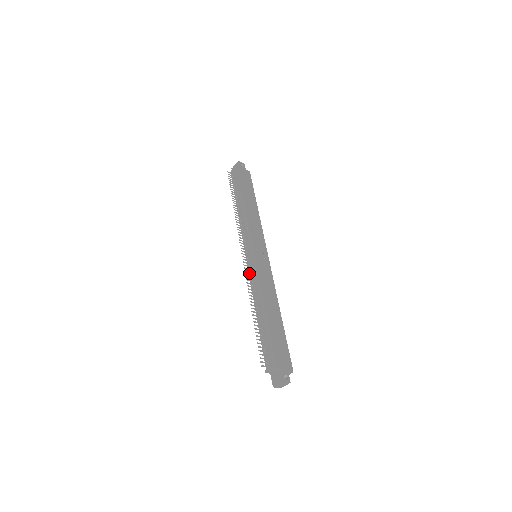
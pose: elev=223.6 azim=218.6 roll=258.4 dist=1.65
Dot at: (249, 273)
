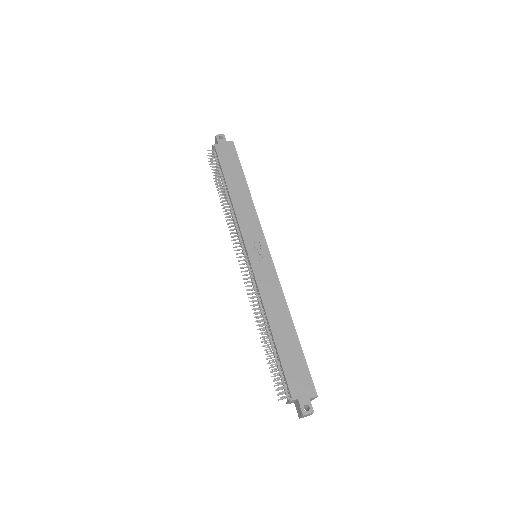
Dot at: occluded
